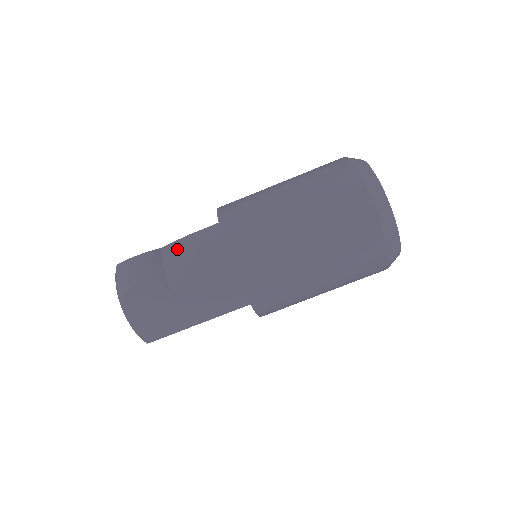
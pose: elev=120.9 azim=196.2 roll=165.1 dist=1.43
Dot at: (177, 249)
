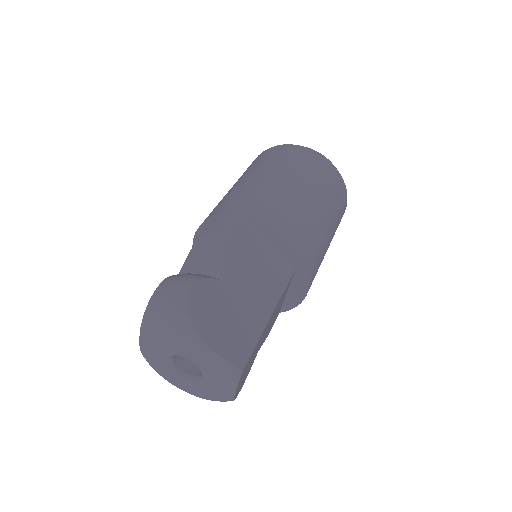
Dot at: (198, 252)
